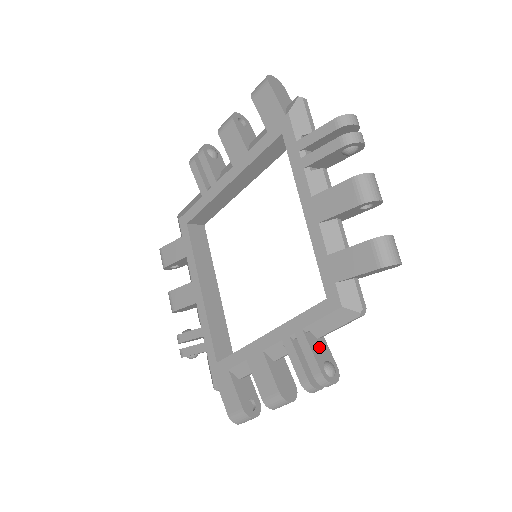
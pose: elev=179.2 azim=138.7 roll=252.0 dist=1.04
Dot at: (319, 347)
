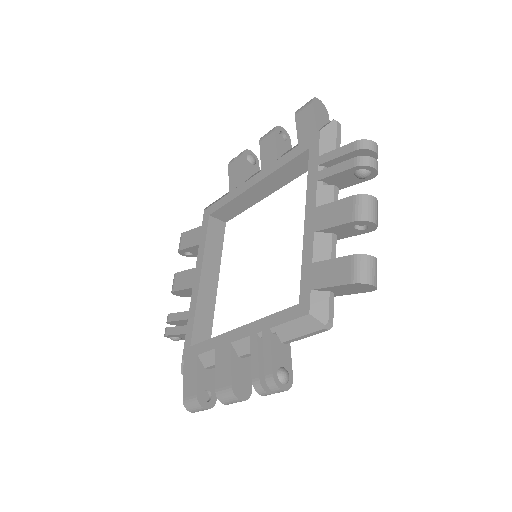
Dot at: (281, 352)
